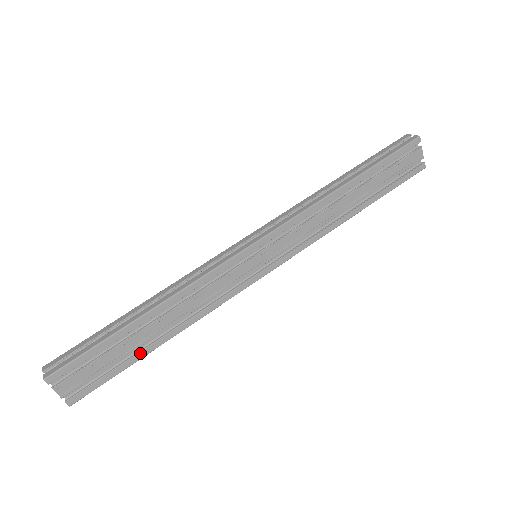
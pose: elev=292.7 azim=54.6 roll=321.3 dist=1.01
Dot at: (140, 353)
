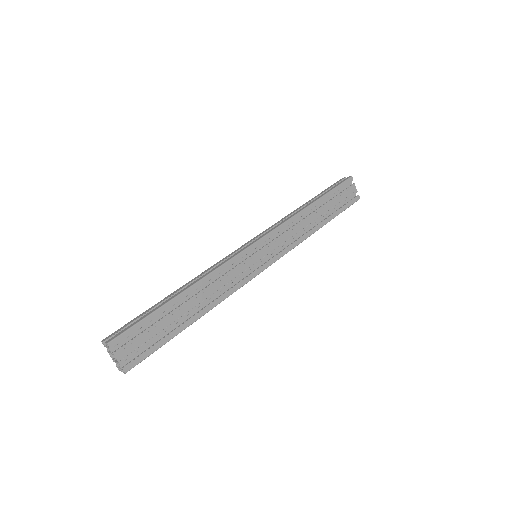
Dot at: (179, 328)
